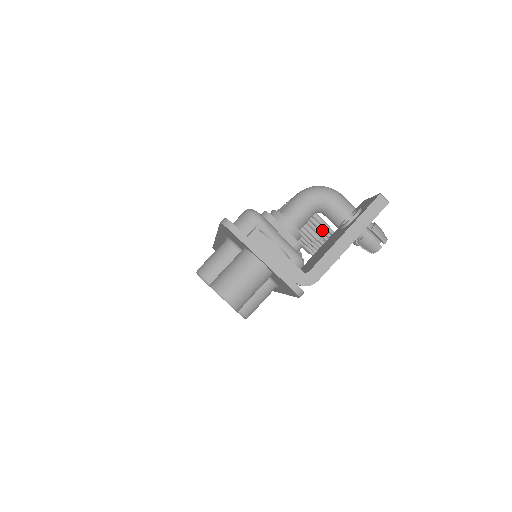
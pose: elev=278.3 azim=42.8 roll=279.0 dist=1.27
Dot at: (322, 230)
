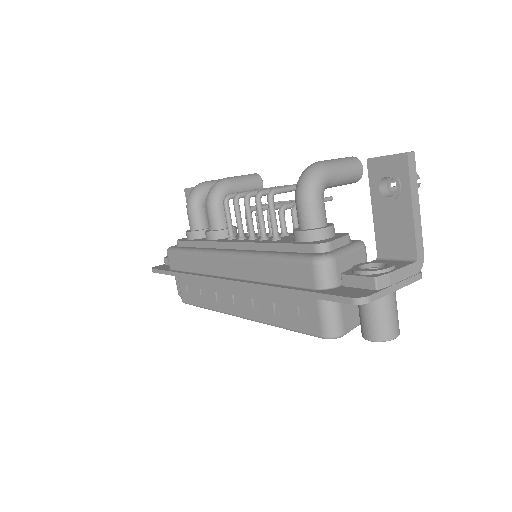
Dot at: occluded
